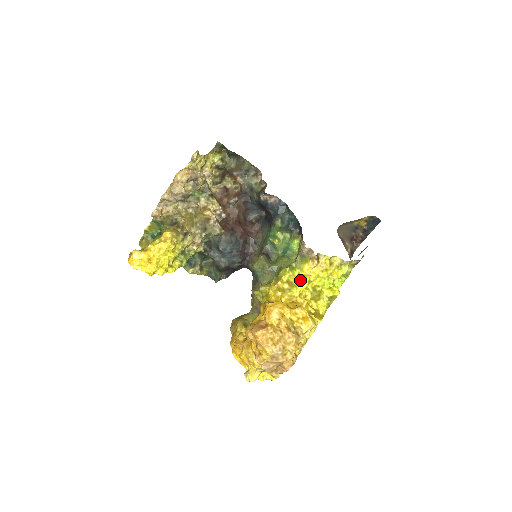
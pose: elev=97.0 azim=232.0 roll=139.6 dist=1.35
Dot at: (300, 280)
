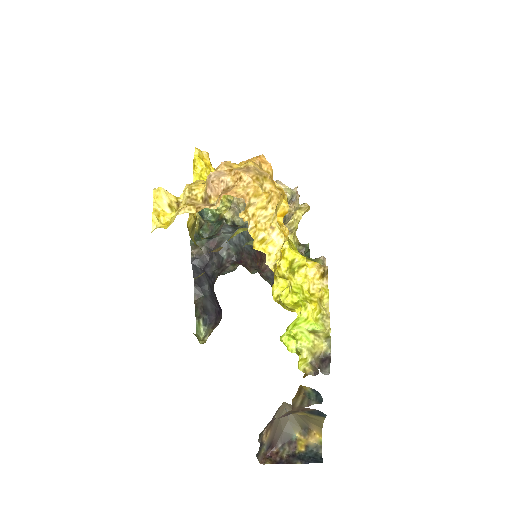
Dot at: (297, 252)
